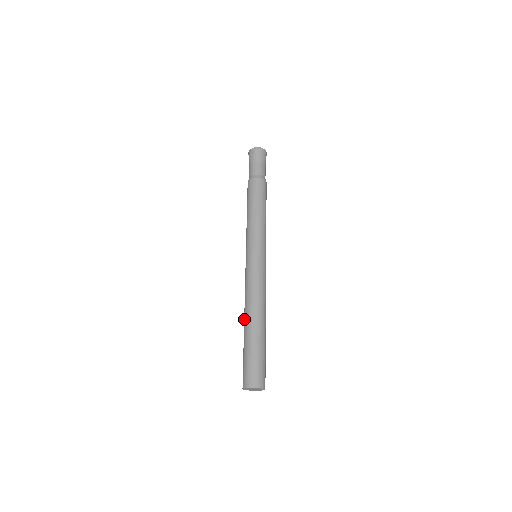
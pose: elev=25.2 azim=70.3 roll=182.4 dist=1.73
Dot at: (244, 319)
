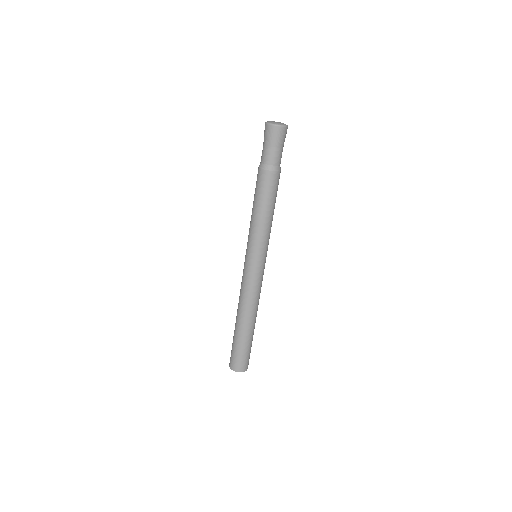
Dot at: (237, 316)
